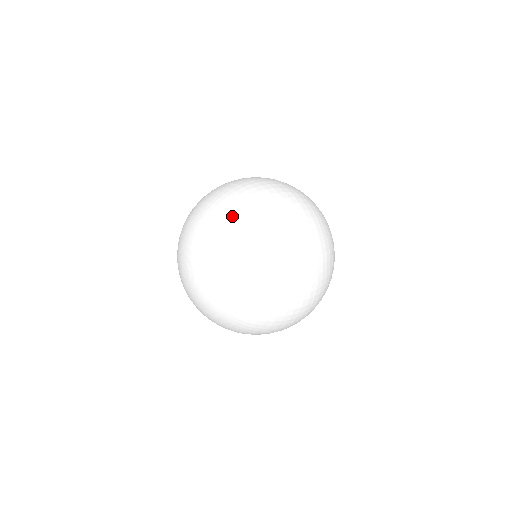
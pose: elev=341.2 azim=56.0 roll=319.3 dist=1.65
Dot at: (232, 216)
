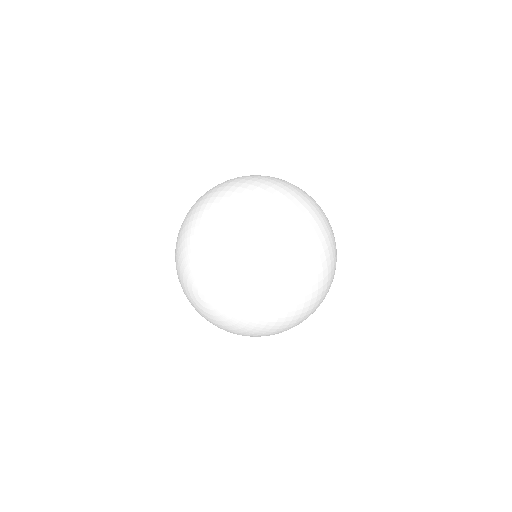
Dot at: (217, 214)
